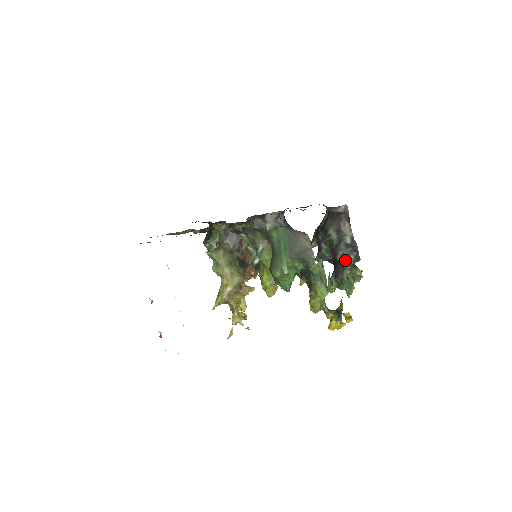
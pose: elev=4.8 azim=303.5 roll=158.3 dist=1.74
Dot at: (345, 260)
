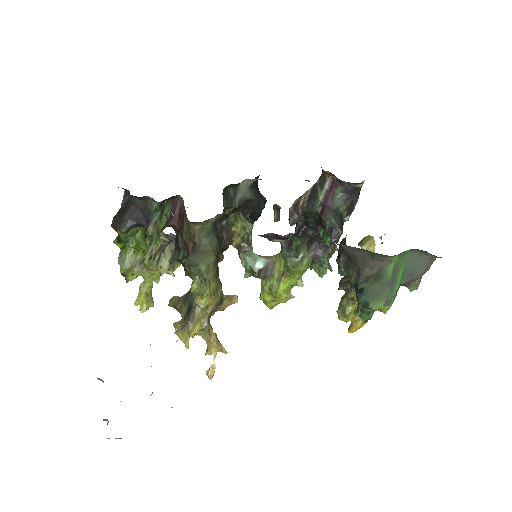
Dot at: occluded
